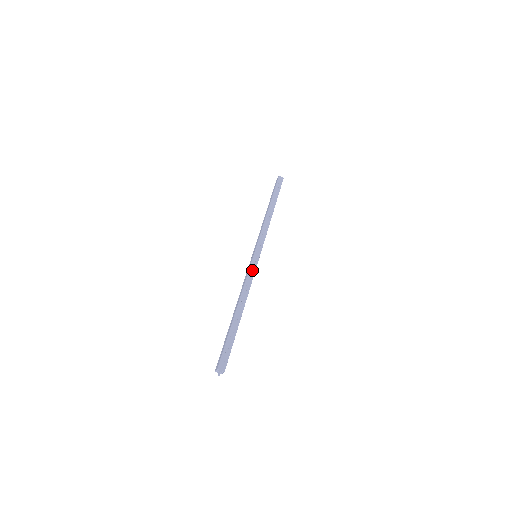
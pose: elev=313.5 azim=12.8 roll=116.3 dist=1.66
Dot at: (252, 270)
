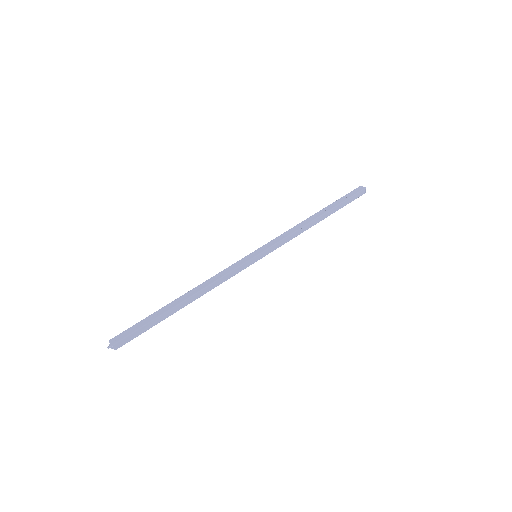
Dot at: (235, 266)
